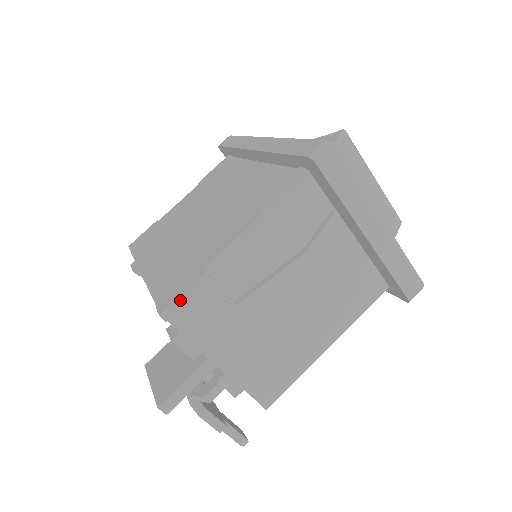
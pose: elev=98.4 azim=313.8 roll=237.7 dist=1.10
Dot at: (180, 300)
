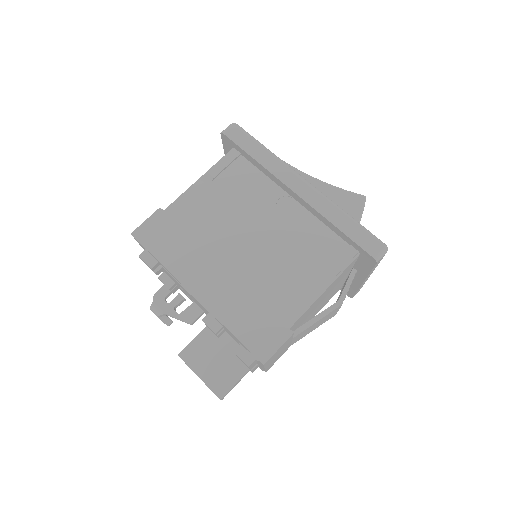
Dot at: (275, 353)
